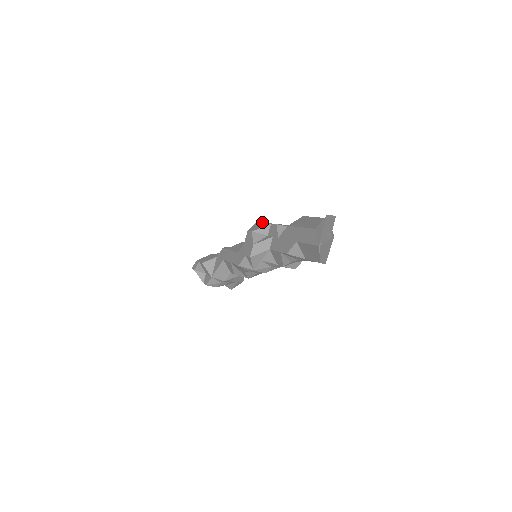
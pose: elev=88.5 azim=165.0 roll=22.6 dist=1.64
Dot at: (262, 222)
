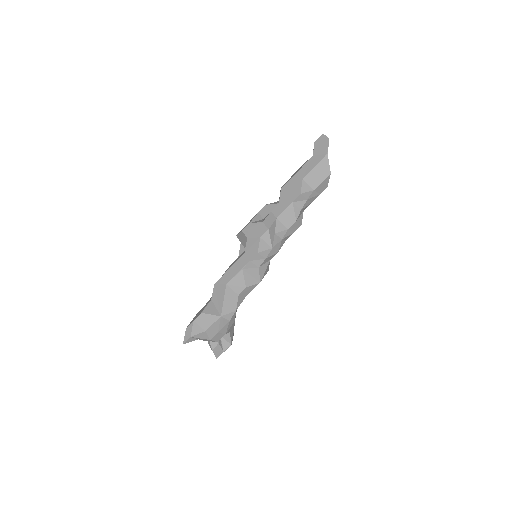
Dot at: occluded
